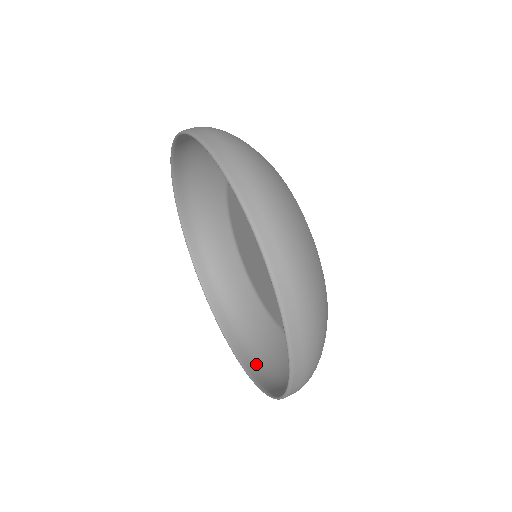
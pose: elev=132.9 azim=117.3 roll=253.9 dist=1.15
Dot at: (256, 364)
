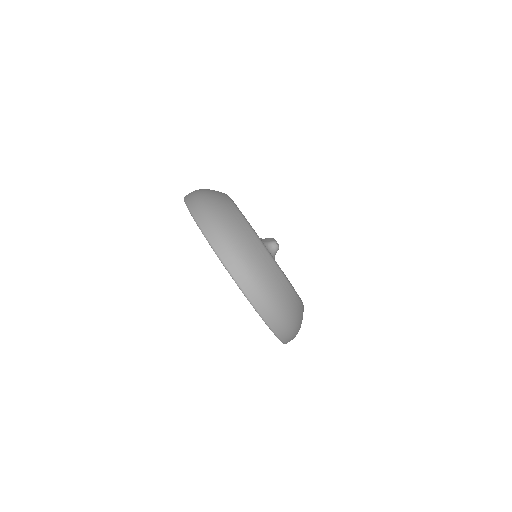
Dot at: occluded
